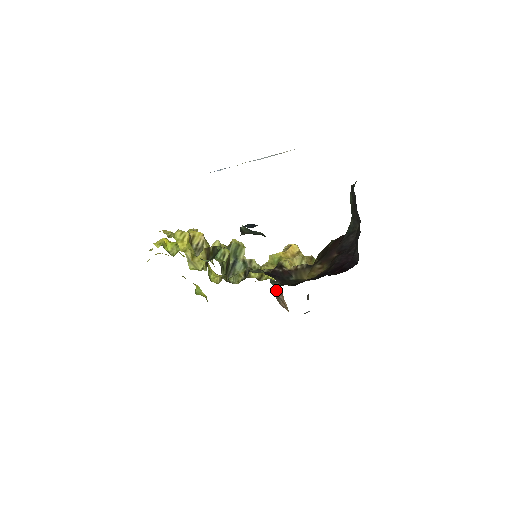
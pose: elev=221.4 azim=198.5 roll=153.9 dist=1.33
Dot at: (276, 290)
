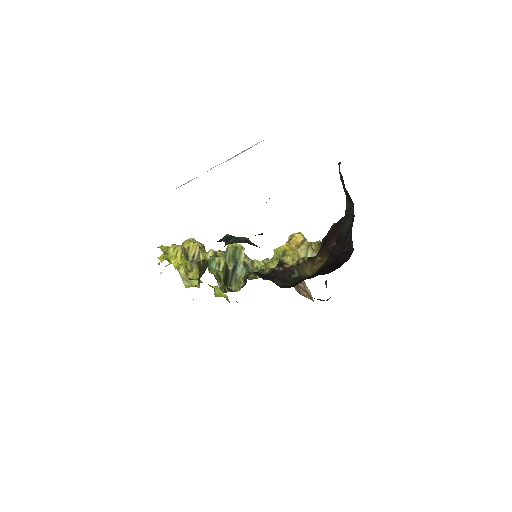
Dot at: occluded
